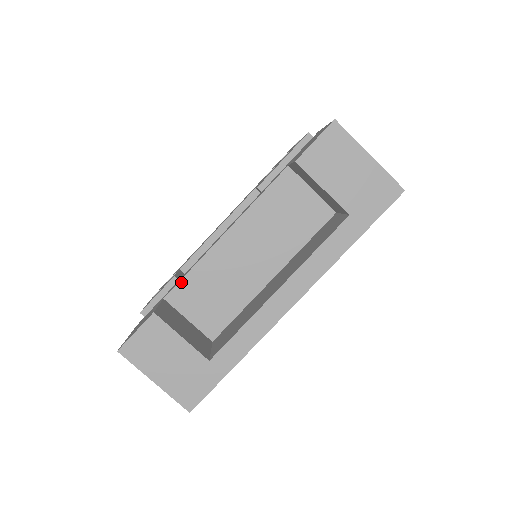
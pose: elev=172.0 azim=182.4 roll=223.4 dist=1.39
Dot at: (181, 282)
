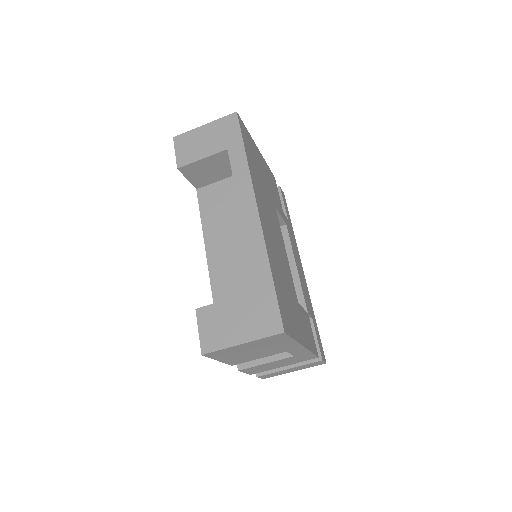
Dot at: (214, 300)
